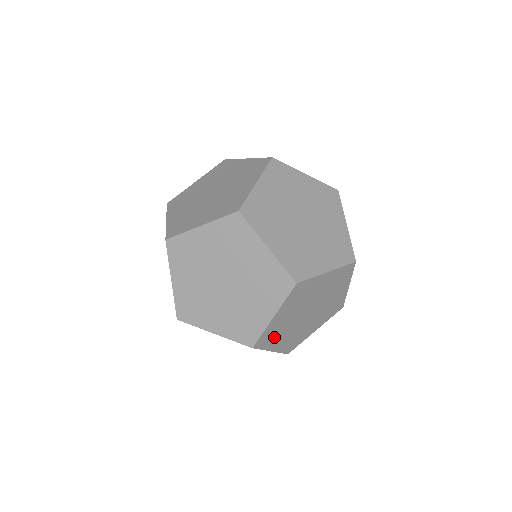
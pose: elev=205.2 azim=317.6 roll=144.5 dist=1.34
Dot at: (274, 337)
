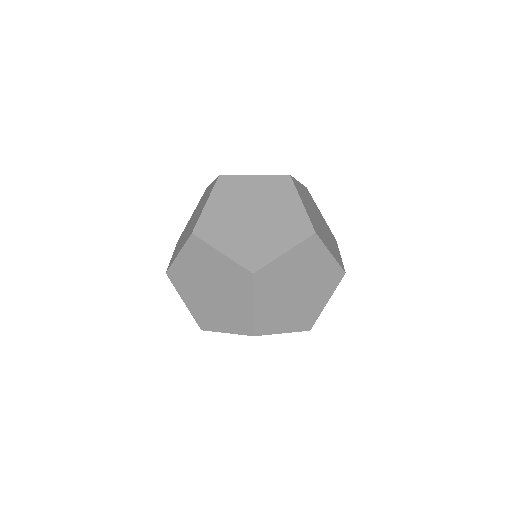
Dot at: occluded
